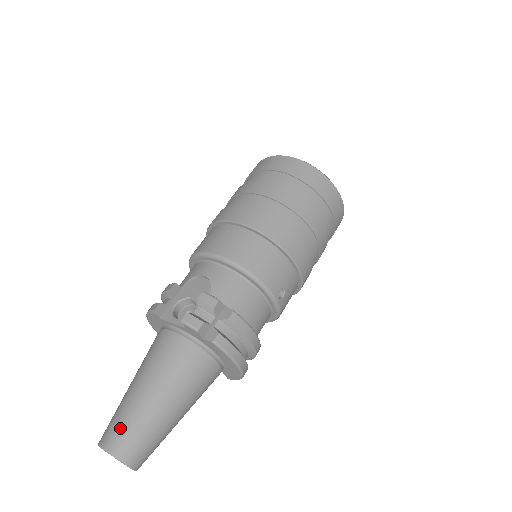
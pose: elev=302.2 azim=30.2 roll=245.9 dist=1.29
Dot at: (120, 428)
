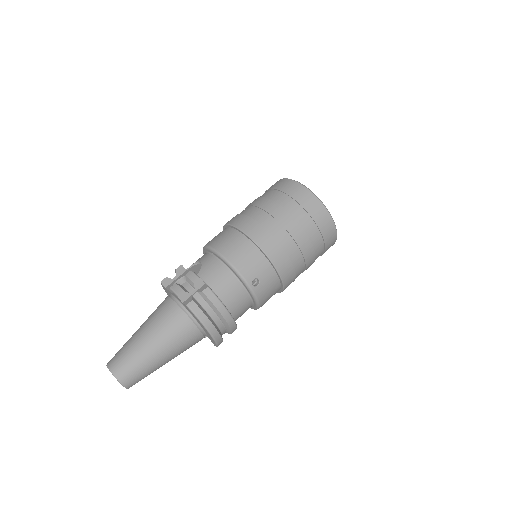
Dot at: (119, 354)
